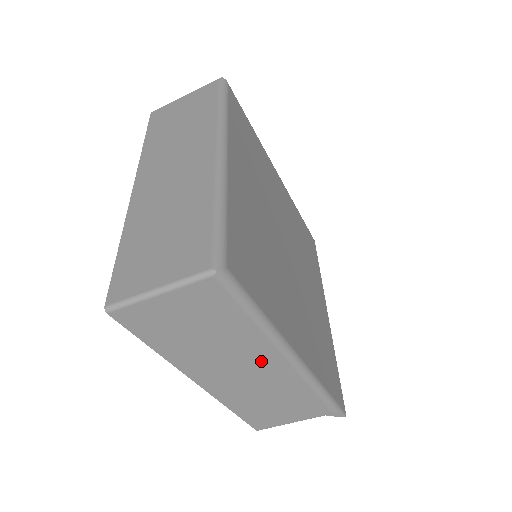
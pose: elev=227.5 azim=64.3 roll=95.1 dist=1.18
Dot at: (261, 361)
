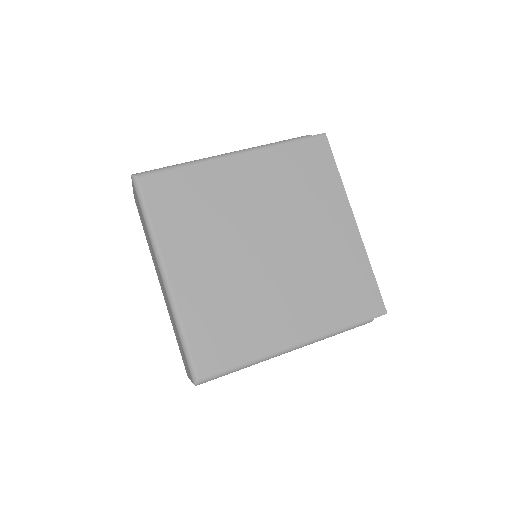
Dot at: occluded
